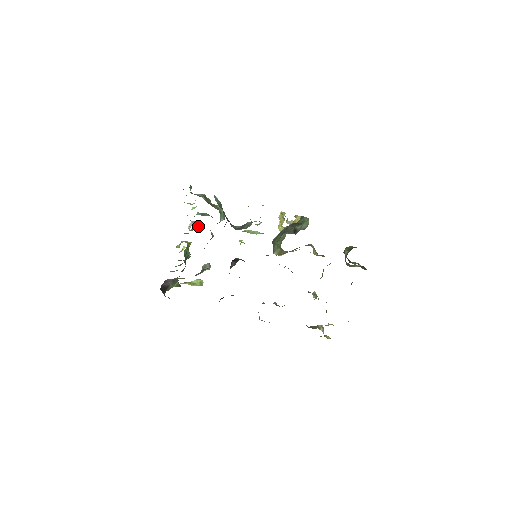
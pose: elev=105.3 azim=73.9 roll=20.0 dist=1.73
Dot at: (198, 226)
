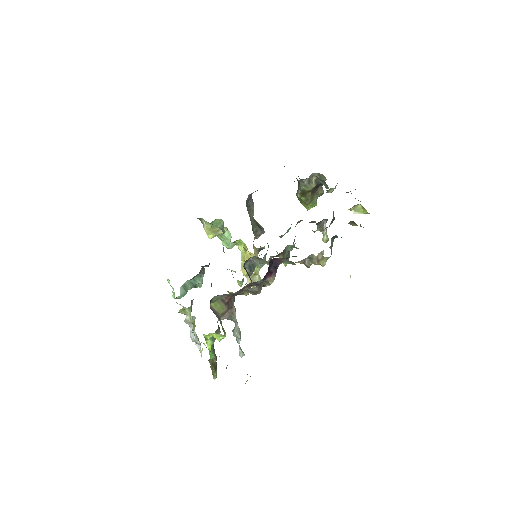
Dot at: occluded
